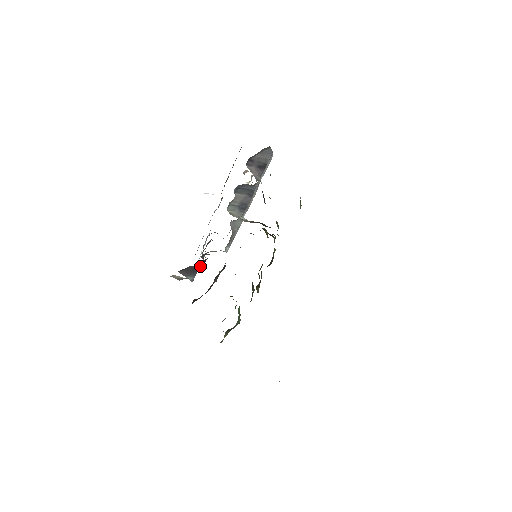
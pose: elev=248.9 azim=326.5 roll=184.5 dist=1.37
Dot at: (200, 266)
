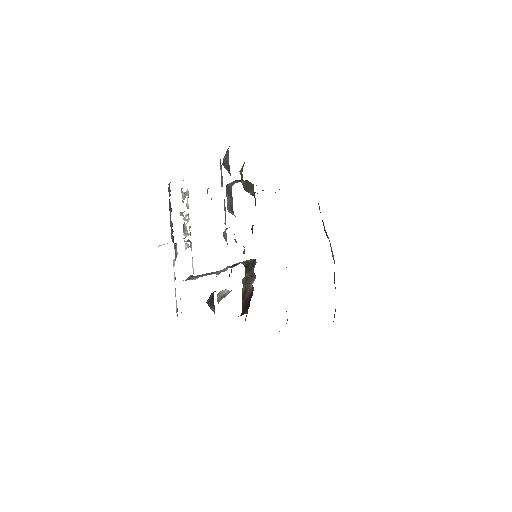
Dot at: occluded
